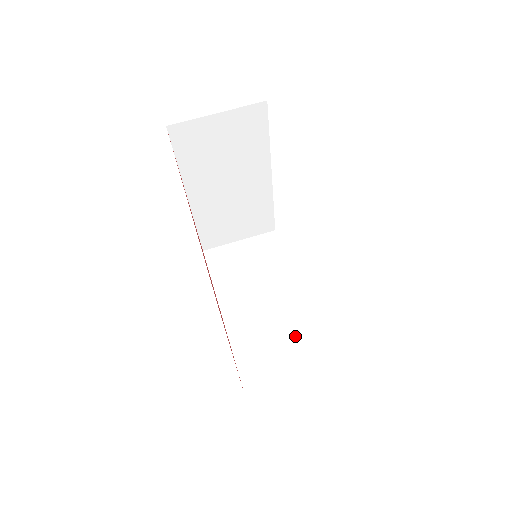
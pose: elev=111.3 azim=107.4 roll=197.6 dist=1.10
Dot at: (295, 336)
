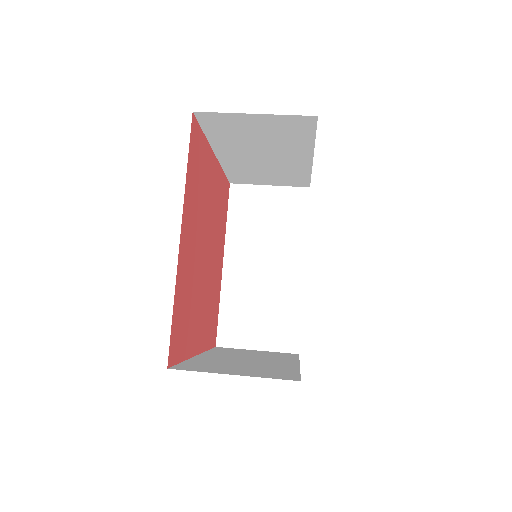
Dot at: (268, 369)
